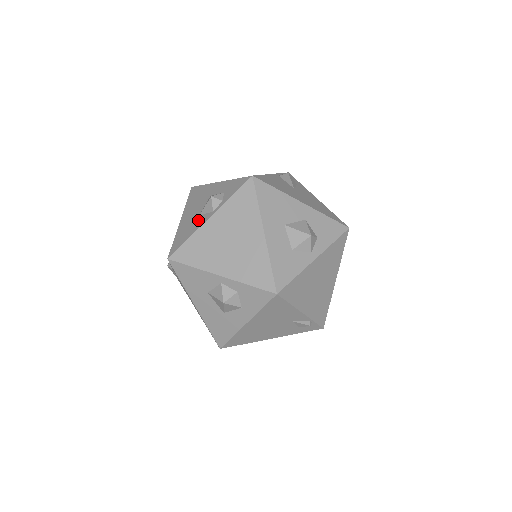
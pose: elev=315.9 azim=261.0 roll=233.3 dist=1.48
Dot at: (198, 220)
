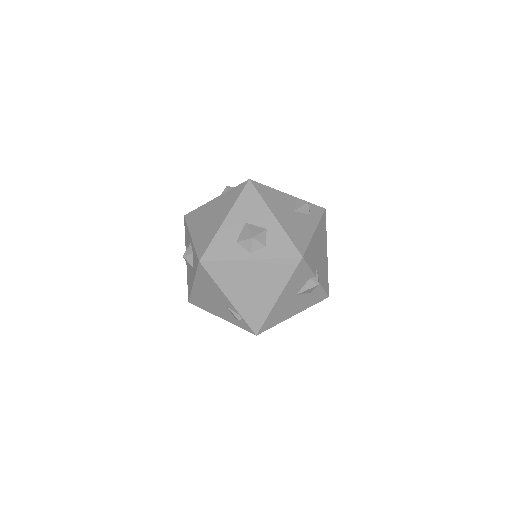
Dot at: occluded
